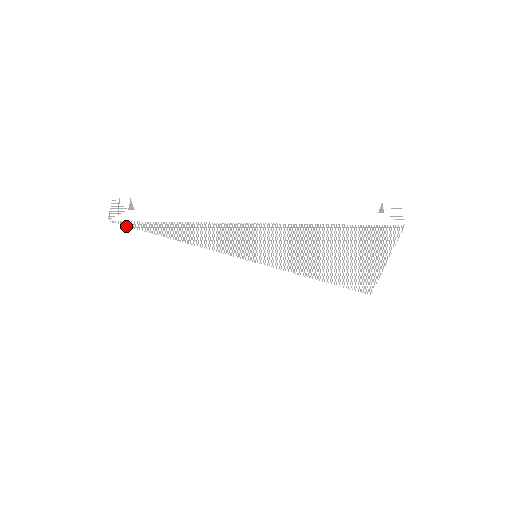
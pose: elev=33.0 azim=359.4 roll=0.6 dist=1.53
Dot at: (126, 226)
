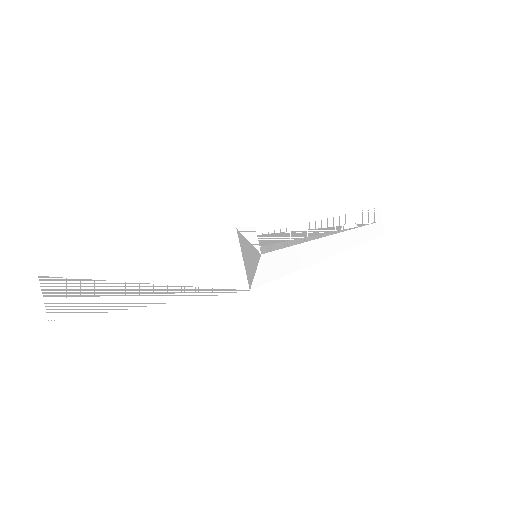
Dot at: occluded
